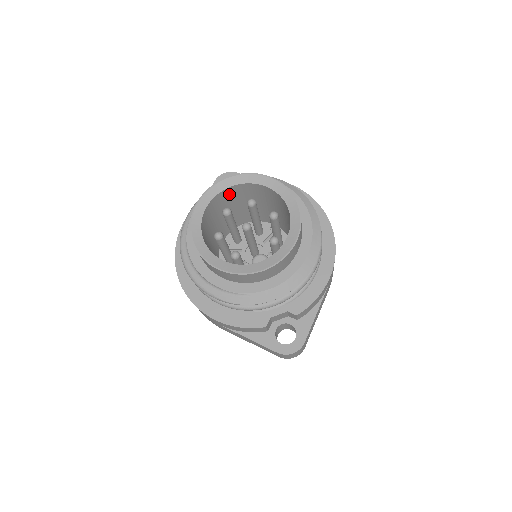
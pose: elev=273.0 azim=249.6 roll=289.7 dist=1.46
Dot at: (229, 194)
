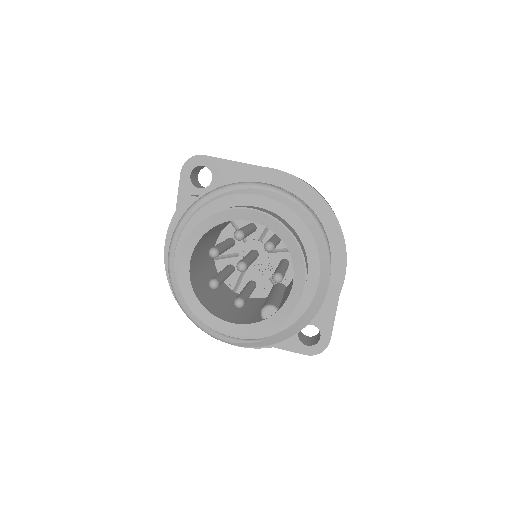
Dot at: (209, 231)
